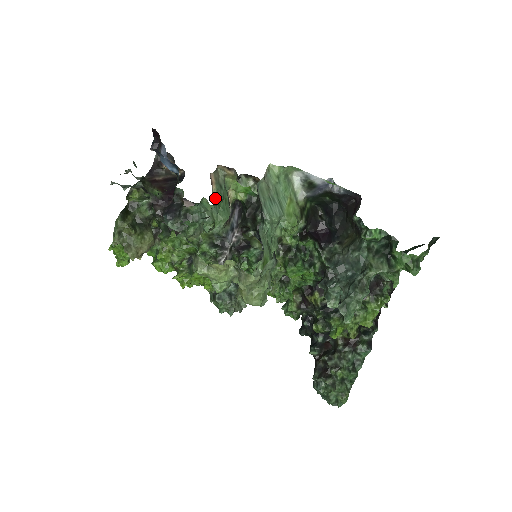
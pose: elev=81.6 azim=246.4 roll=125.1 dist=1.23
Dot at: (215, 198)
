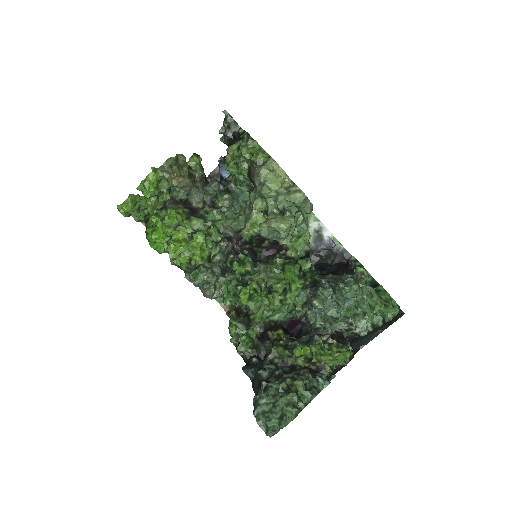
Dot at: (246, 206)
